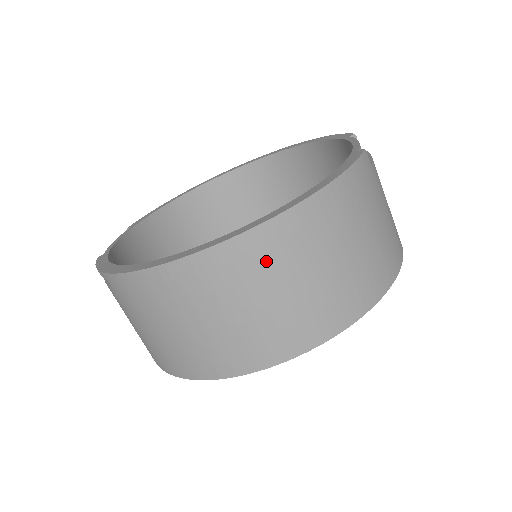
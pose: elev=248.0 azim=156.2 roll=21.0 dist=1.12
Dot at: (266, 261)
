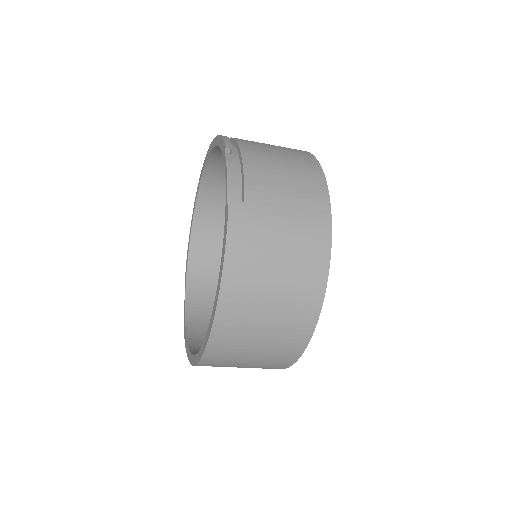
Dot at: (235, 336)
